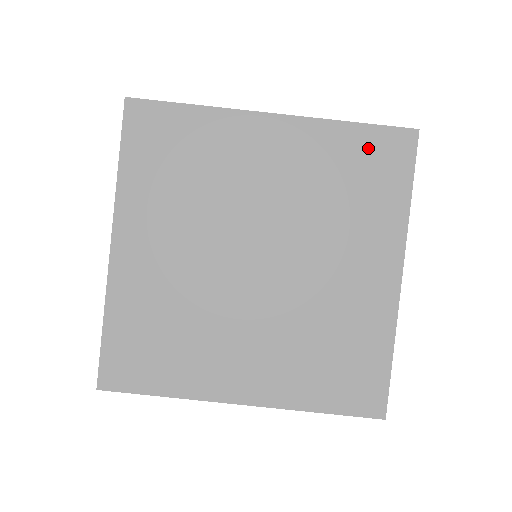
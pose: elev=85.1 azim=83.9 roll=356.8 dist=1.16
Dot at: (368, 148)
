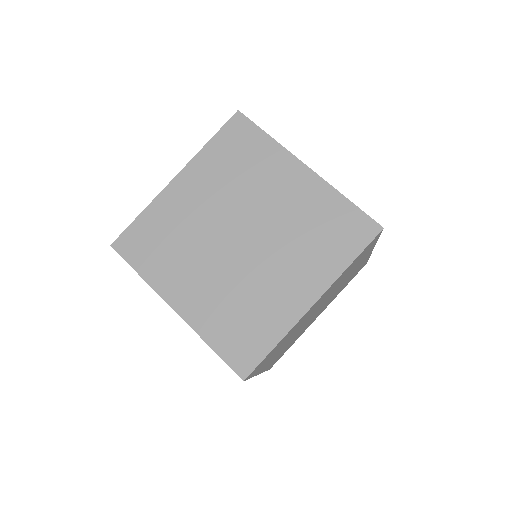
Dot at: (228, 141)
